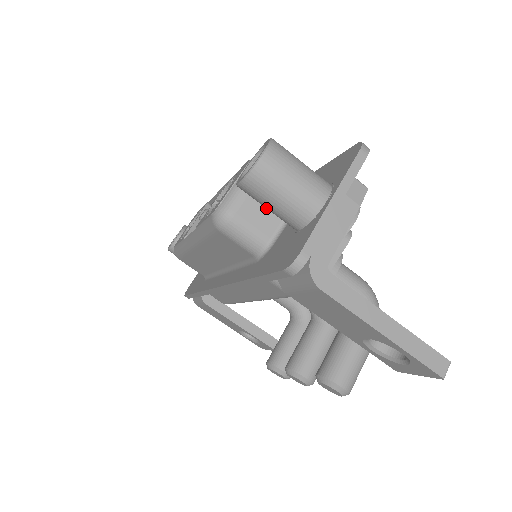
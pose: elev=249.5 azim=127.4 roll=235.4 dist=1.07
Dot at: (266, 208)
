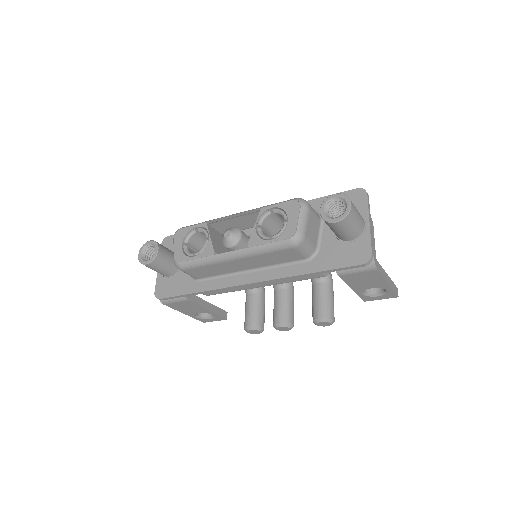
Dot at: (313, 229)
